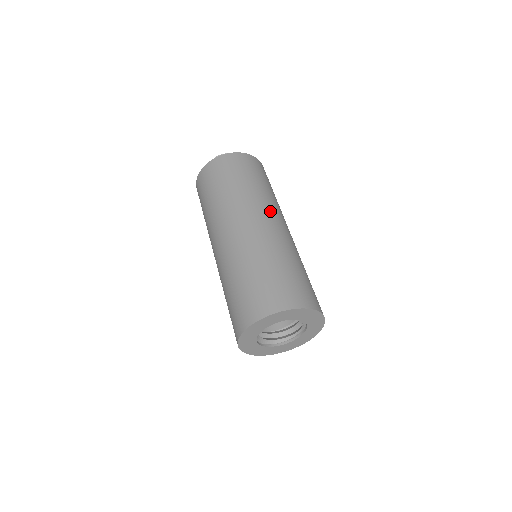
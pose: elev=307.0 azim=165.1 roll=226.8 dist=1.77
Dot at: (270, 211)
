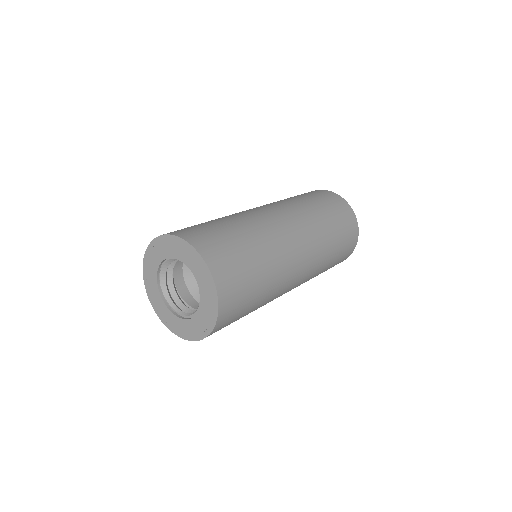
Dot at: (310, 244)
